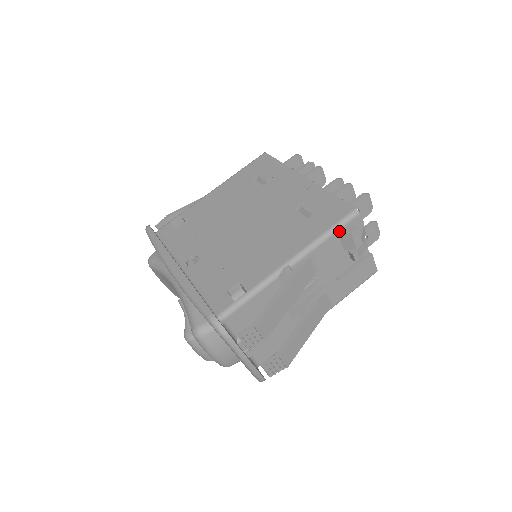
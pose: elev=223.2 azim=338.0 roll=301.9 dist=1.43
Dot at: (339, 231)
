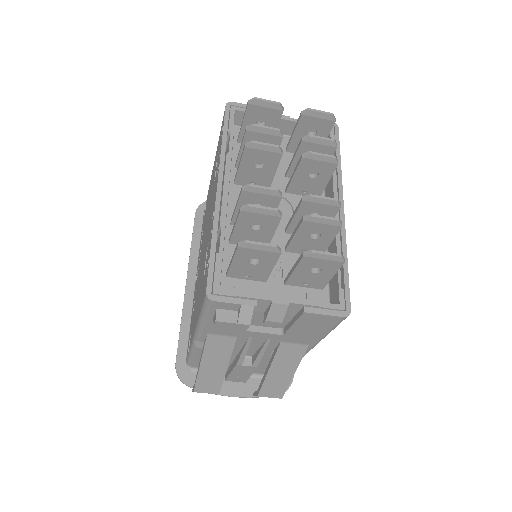
Dot at: (210, 315)
